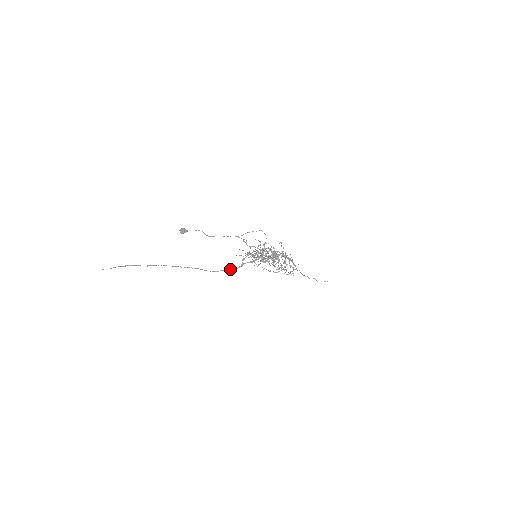
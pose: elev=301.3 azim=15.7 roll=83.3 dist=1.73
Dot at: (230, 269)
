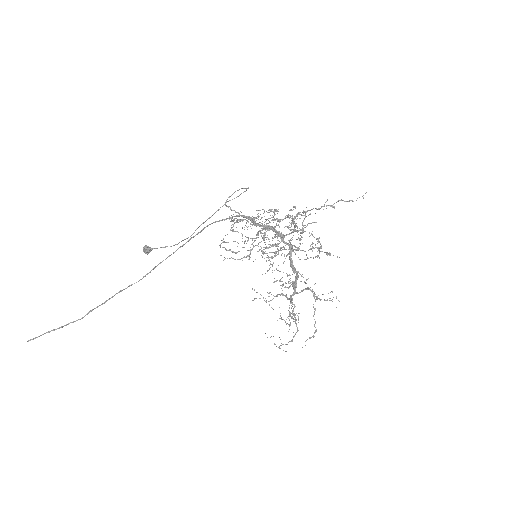
Dot at: (193, 236)
